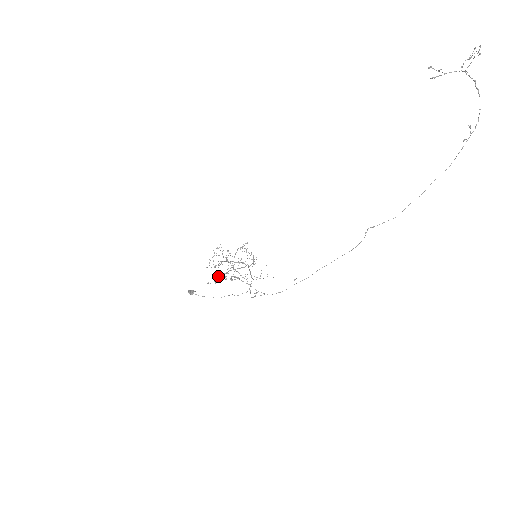
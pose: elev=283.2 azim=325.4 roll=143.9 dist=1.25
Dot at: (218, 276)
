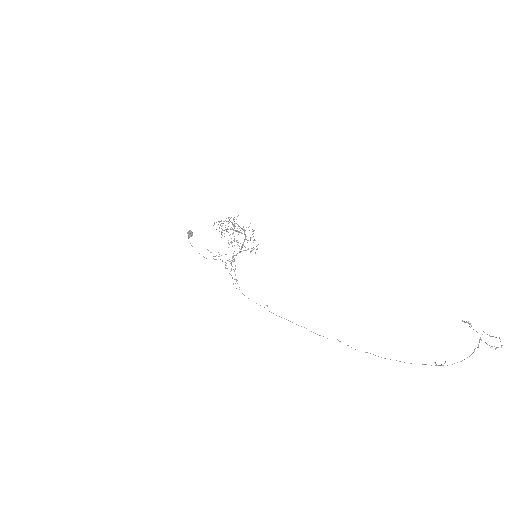
Dot at: occluded
